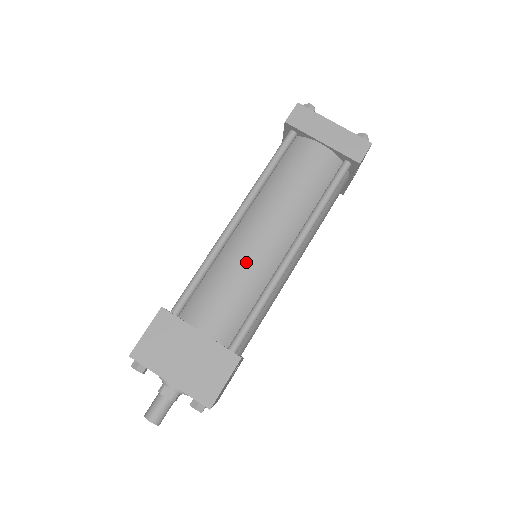
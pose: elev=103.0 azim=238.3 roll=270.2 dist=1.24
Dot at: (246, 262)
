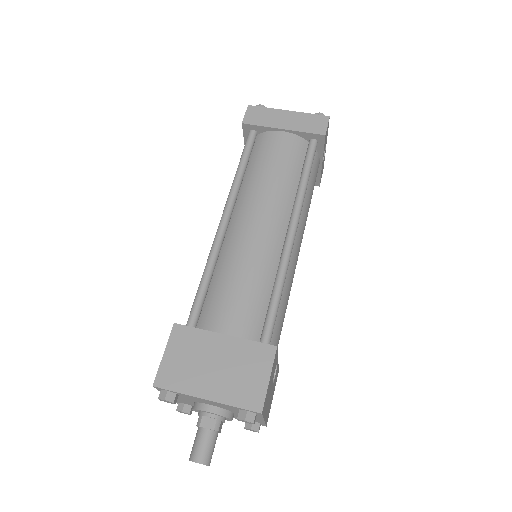
Dot at: (248, 253)
